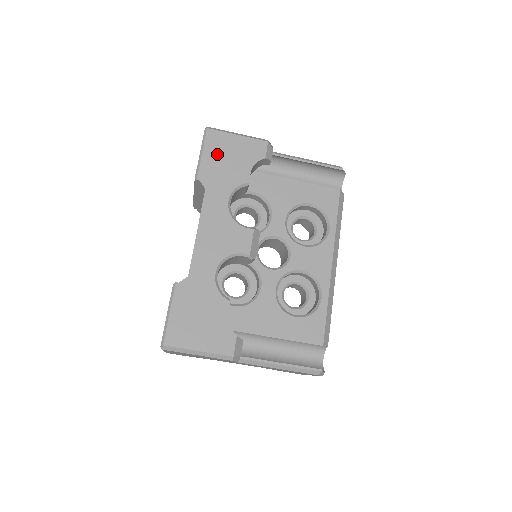
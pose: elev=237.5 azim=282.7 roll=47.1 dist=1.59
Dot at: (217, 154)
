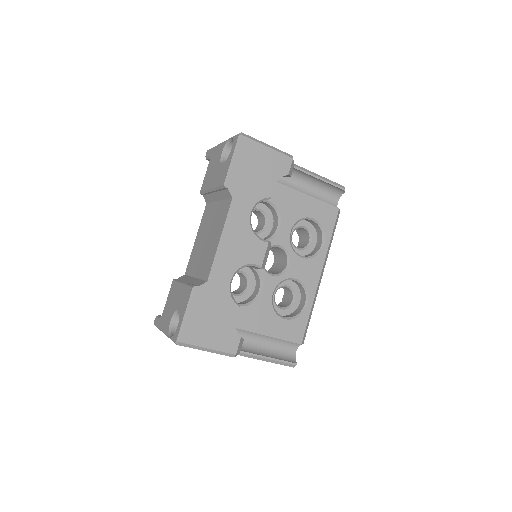
Dot at: (247, 164)
